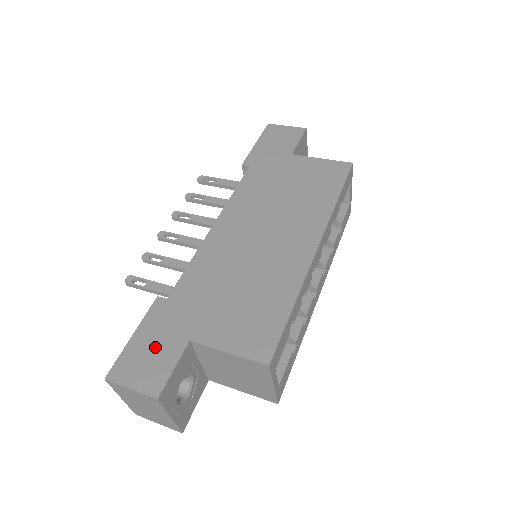
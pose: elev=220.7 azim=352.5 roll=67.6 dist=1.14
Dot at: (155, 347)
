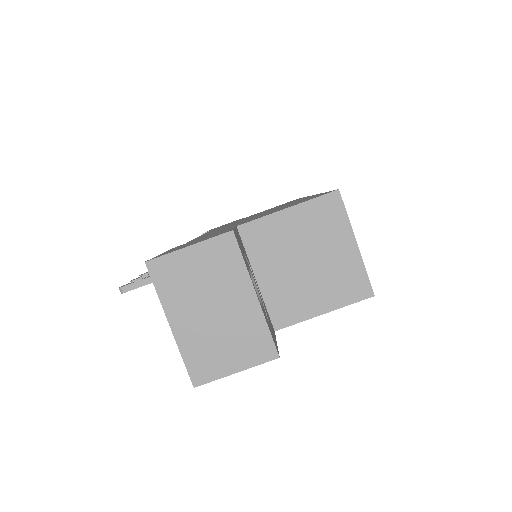
Dot at: occluded
